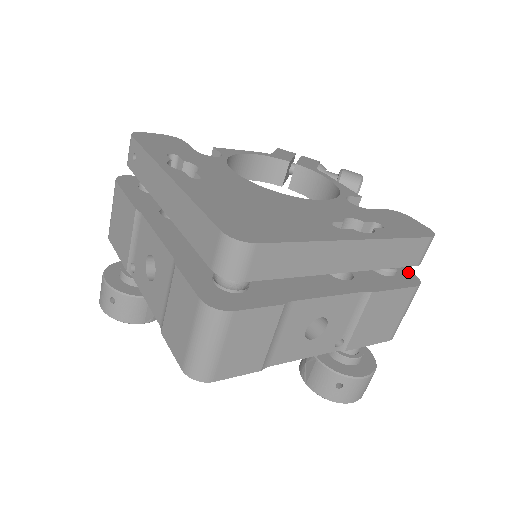
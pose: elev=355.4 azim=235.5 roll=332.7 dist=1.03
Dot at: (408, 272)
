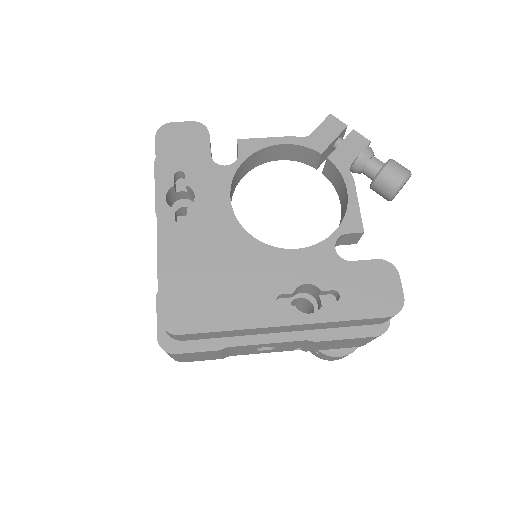
Dot at: occluded
